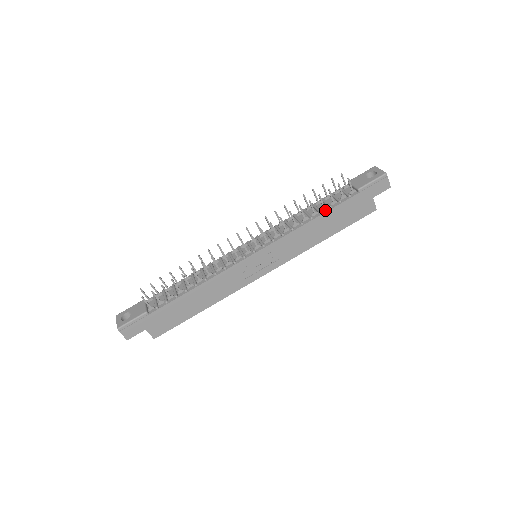
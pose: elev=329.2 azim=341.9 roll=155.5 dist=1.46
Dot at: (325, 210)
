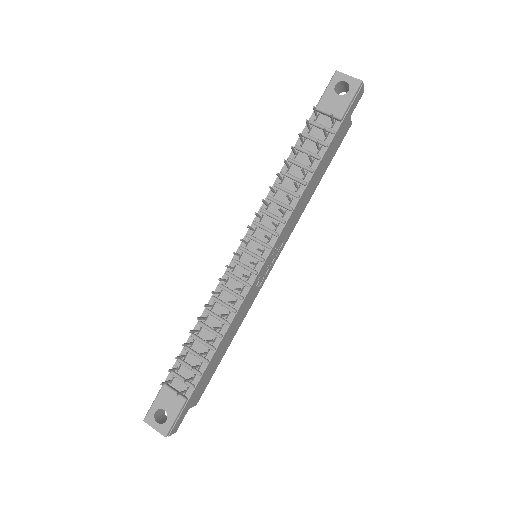
Dot at: (314, 165)
